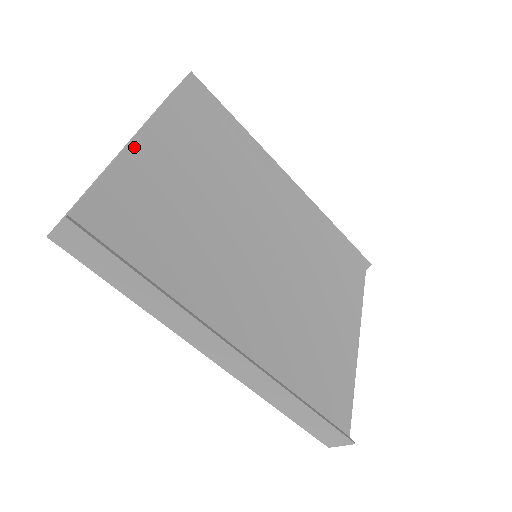
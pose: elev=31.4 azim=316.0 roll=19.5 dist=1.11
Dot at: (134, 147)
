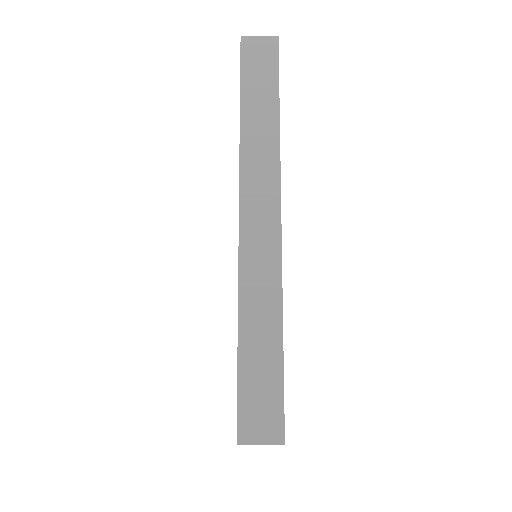
Dot at: occluded
